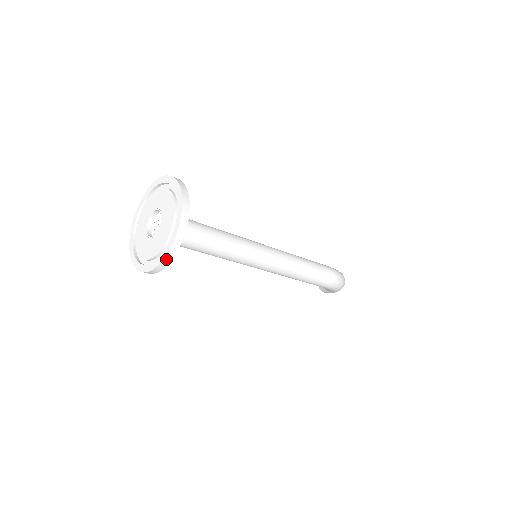
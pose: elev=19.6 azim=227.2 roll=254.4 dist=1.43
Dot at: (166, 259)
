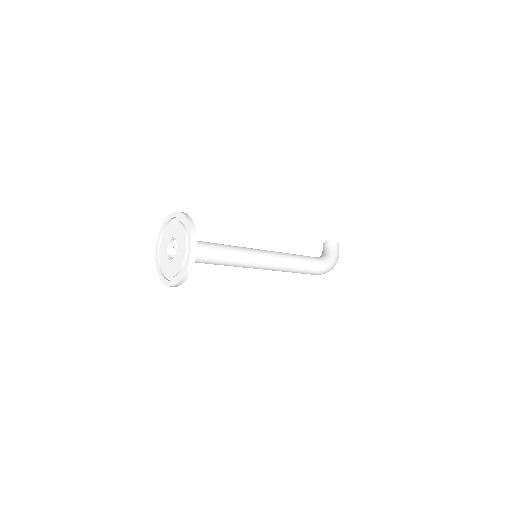
Dot at: (166, 284)
